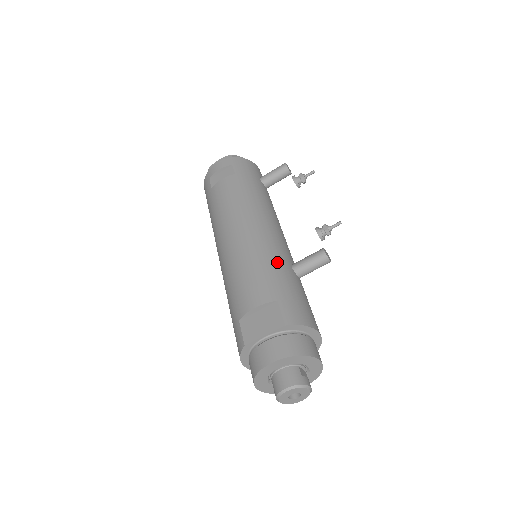
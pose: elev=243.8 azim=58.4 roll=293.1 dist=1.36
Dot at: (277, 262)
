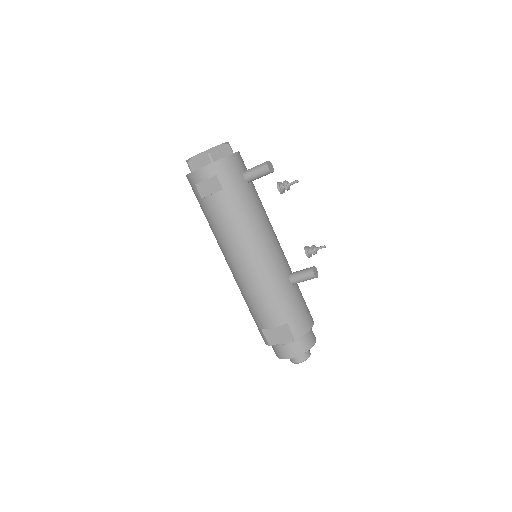
Dot at: (280, 288)
